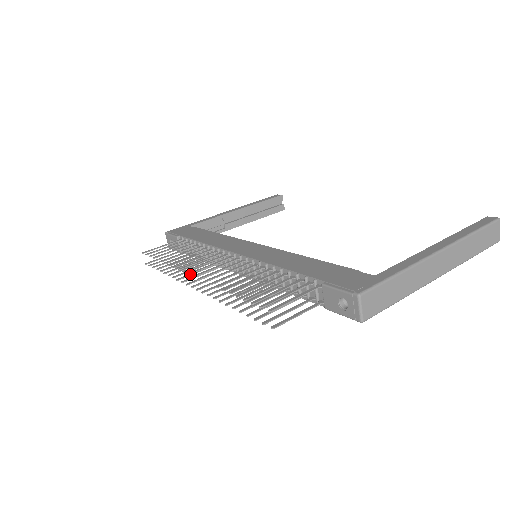
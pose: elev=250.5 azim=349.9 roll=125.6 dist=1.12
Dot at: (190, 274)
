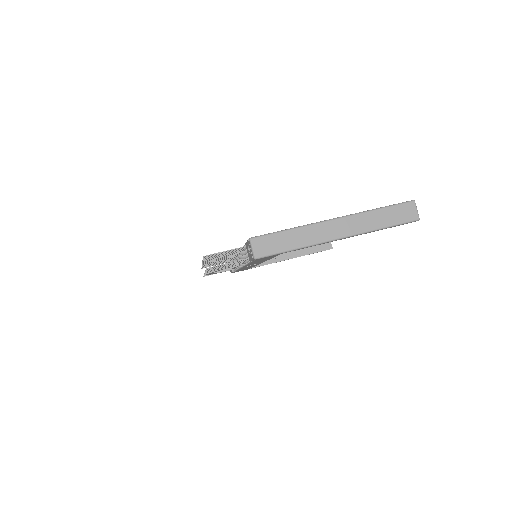
Dot at: occluded
